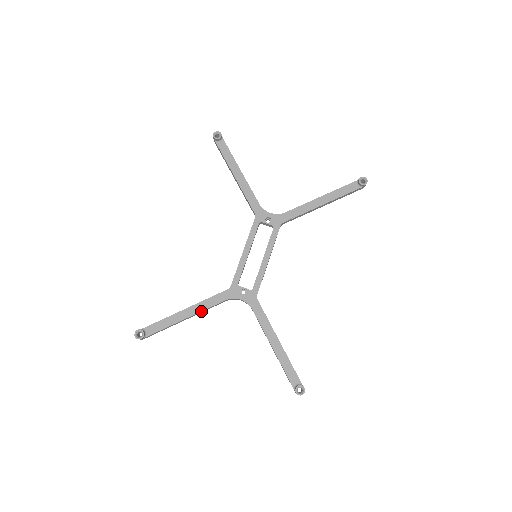
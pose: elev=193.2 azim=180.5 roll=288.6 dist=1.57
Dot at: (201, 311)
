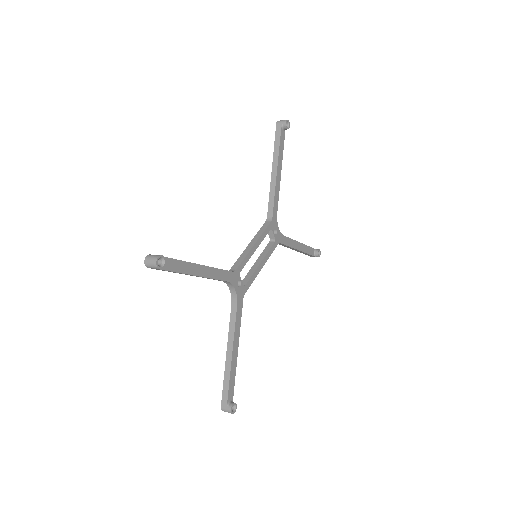
Dot at: (209, 278)
